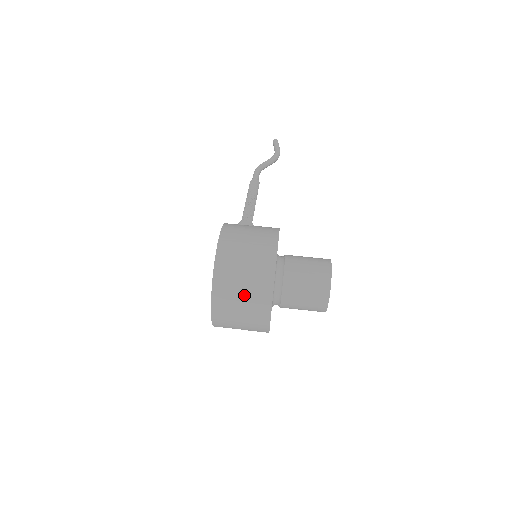
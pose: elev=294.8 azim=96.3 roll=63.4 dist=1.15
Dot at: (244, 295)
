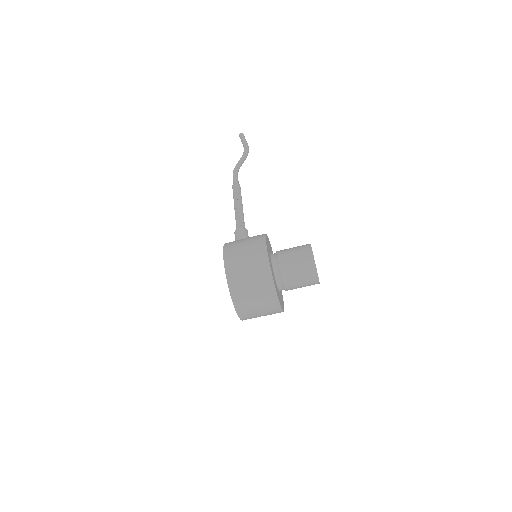
Dot at: (256, 297)
